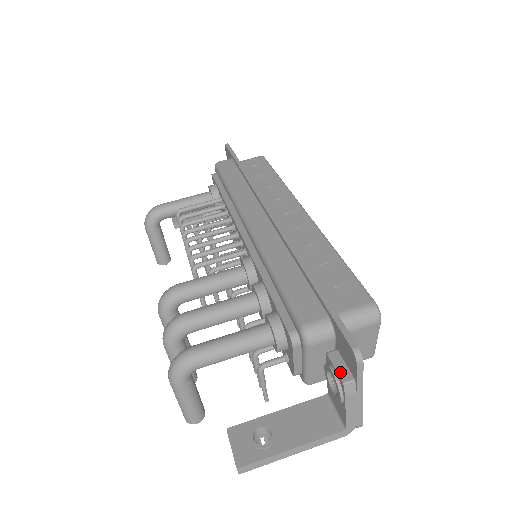
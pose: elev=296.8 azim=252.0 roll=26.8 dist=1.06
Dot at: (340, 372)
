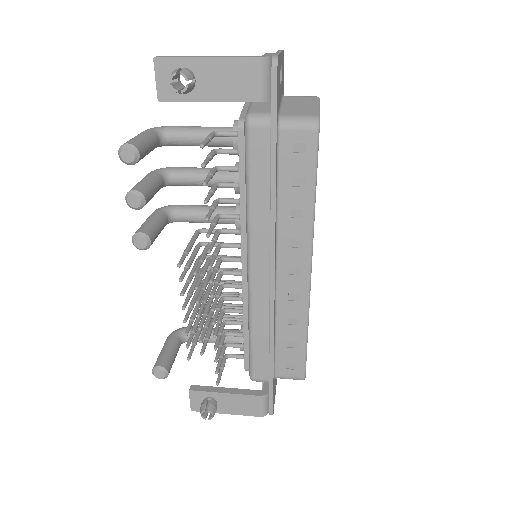
Dot at: occluded
